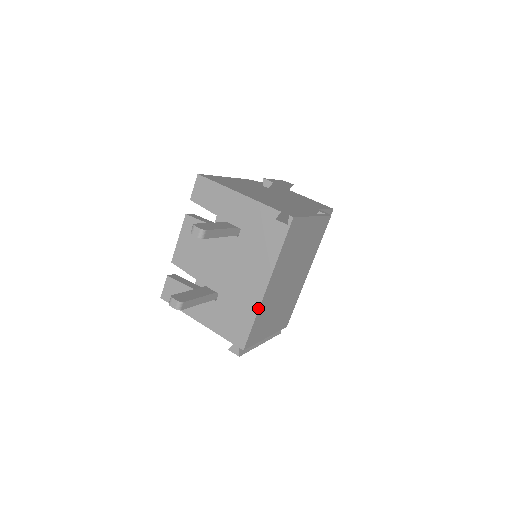
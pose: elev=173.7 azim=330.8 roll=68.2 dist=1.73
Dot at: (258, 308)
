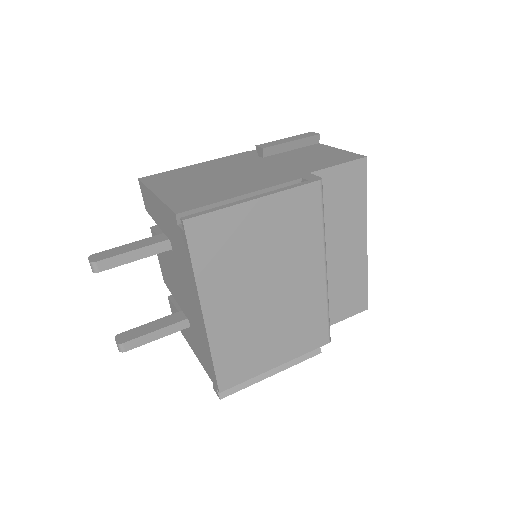
Dot at: (208, 342)
